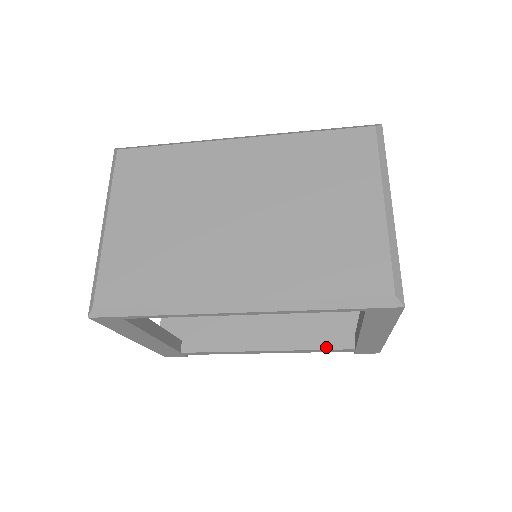
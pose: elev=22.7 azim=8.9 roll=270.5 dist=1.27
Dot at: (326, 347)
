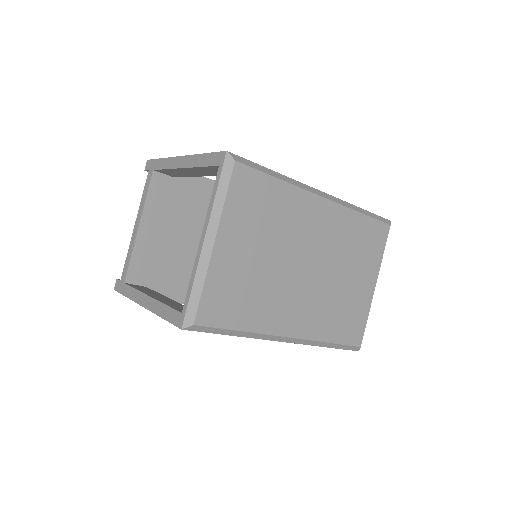
Dot at: occluded
